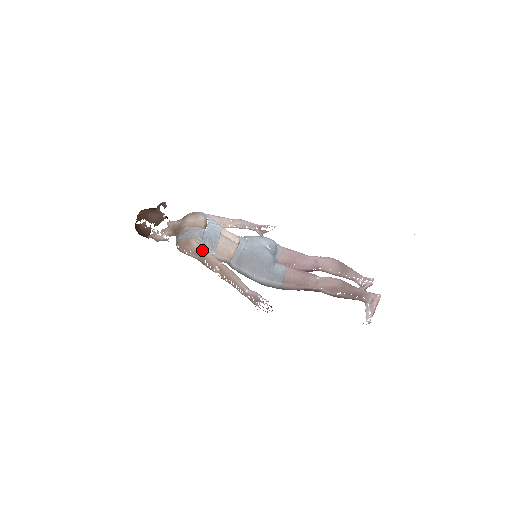
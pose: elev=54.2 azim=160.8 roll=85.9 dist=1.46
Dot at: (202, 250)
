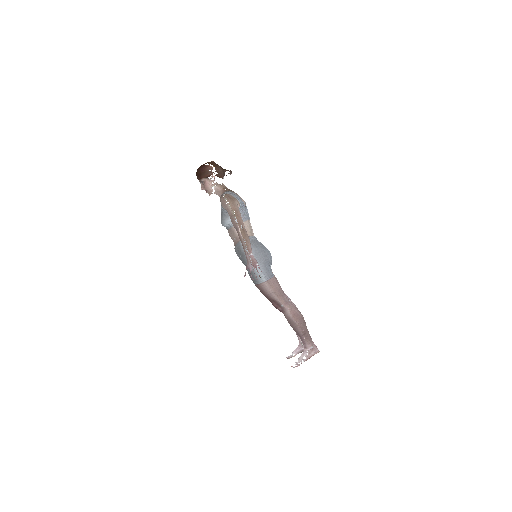
Dot at: occluded
